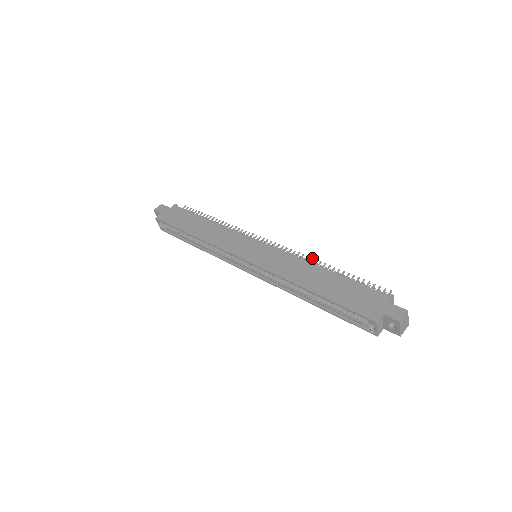
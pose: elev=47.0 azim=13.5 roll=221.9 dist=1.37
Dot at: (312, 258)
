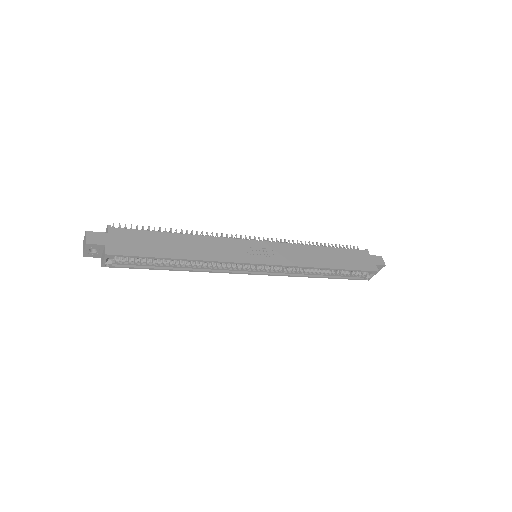
Dot at: occluded
